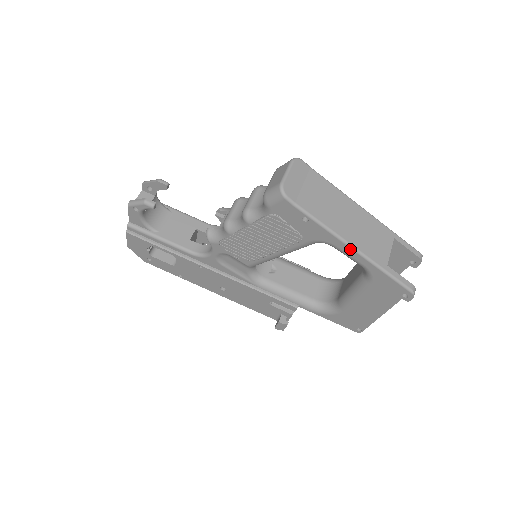
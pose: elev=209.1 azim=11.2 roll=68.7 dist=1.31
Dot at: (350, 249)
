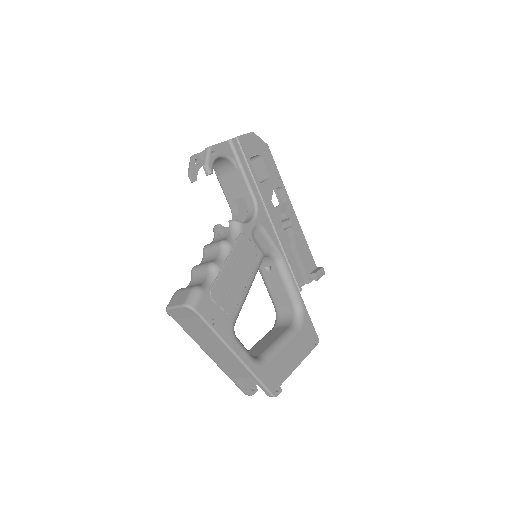
Dot at: occluded
